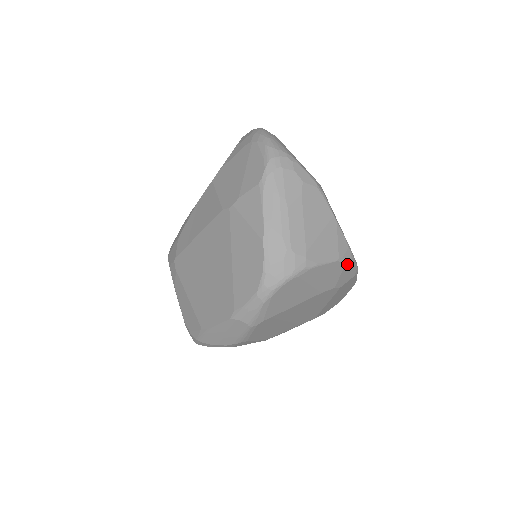
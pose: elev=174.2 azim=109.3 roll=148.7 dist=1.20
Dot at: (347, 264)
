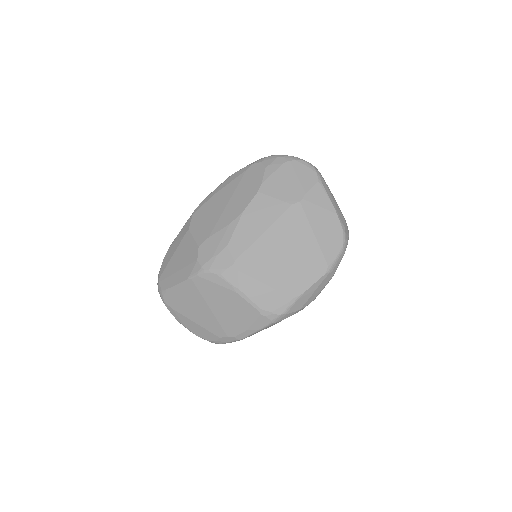
Dot at: occluded
